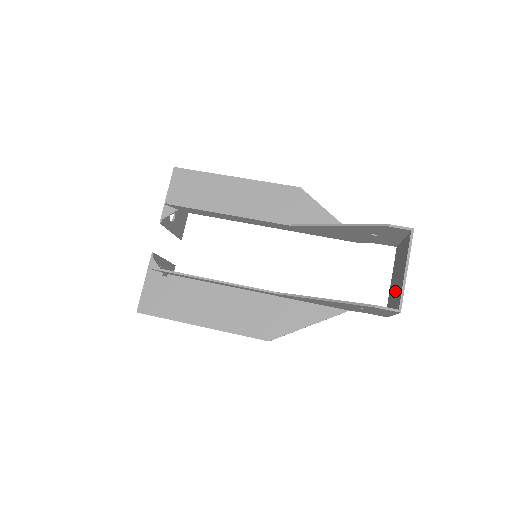
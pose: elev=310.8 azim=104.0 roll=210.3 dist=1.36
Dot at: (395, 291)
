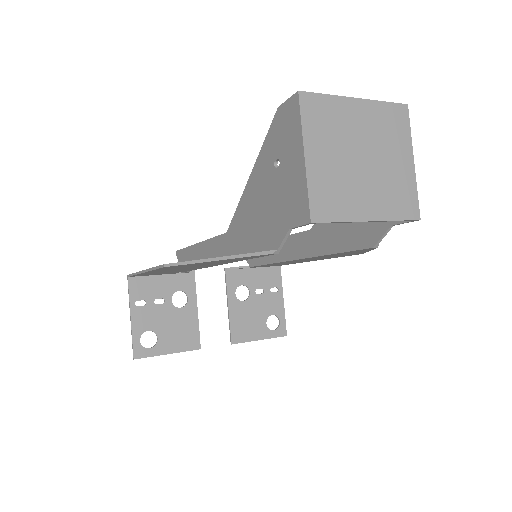
Dot at: (336, 154)
